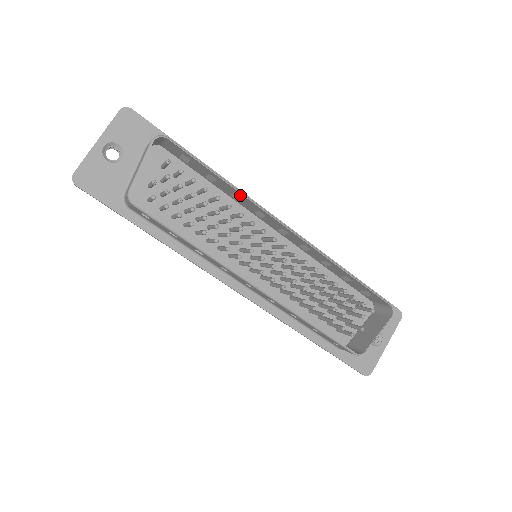
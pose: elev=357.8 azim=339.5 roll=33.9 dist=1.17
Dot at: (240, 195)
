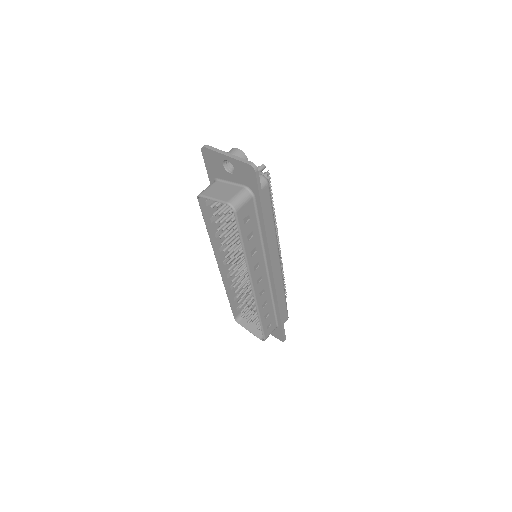
Dot at: (248, 256)
